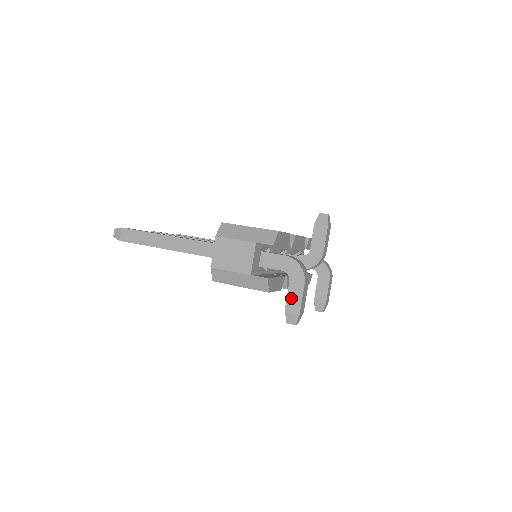
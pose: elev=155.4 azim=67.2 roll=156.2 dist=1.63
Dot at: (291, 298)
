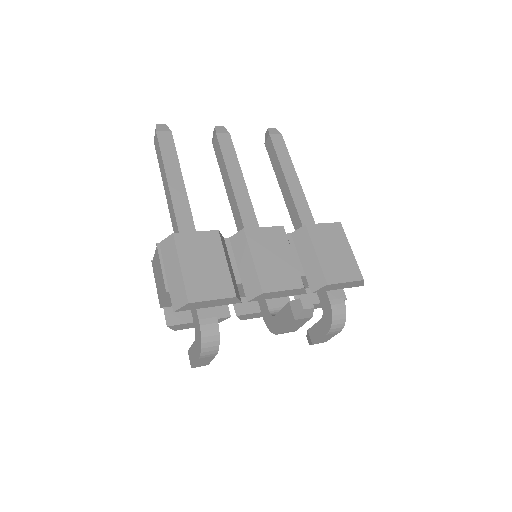
Dot at: (192, 351)
